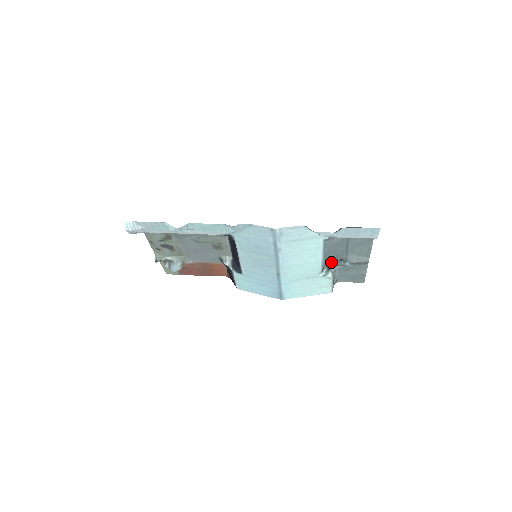
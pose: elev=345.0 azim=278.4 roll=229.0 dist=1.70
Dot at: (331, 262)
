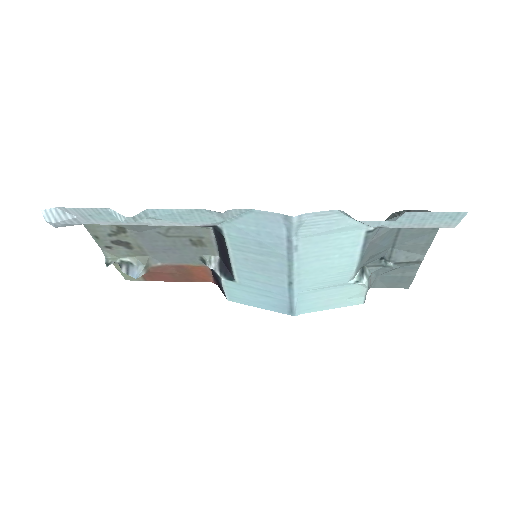
Dot at: (367, 262)
